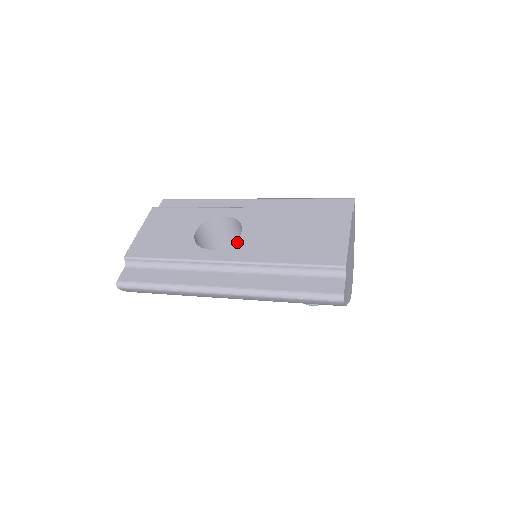
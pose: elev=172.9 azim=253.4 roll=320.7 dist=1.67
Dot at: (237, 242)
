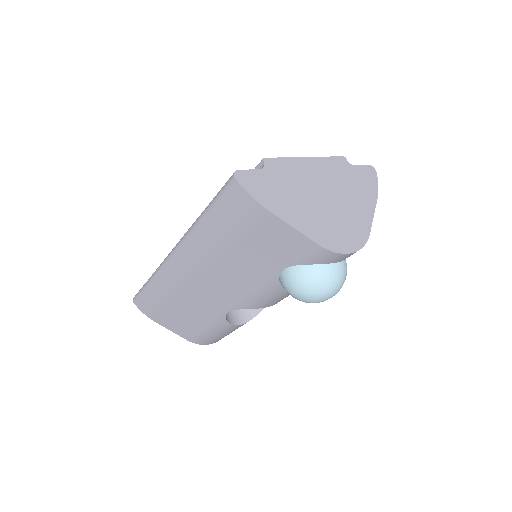
Dot at: occluded
